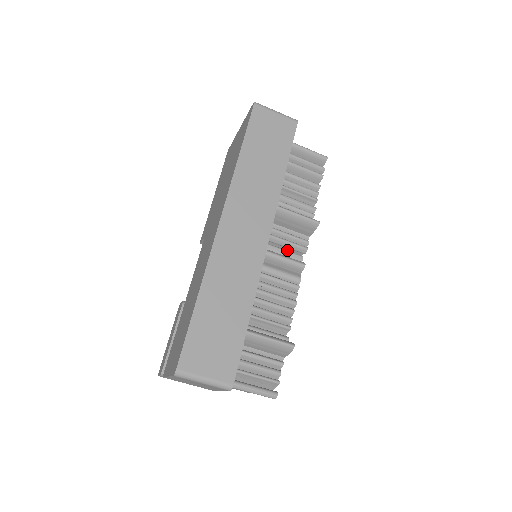
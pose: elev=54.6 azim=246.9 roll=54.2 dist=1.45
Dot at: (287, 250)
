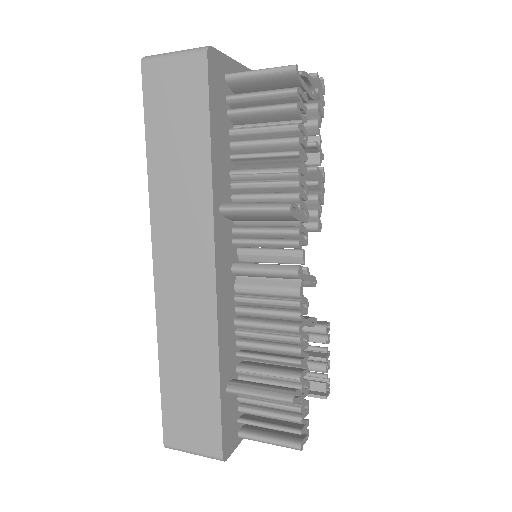
Dot at: occluded
